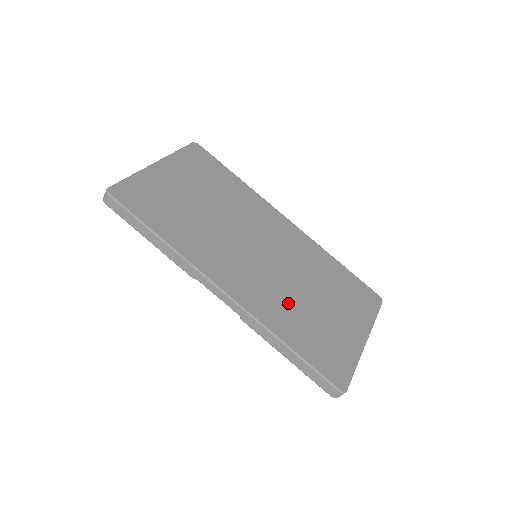
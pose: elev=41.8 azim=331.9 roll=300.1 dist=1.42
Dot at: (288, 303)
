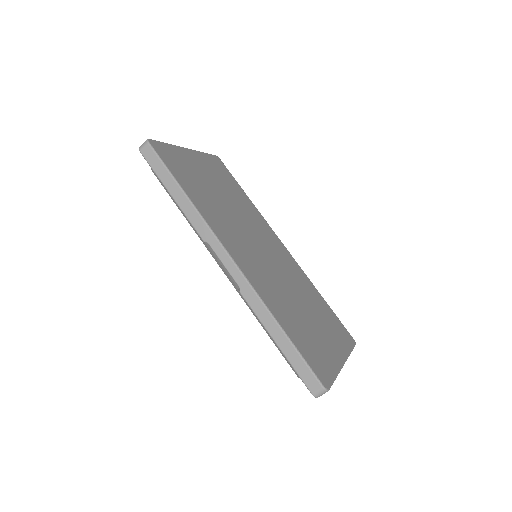
Dot at: (283, 298)
